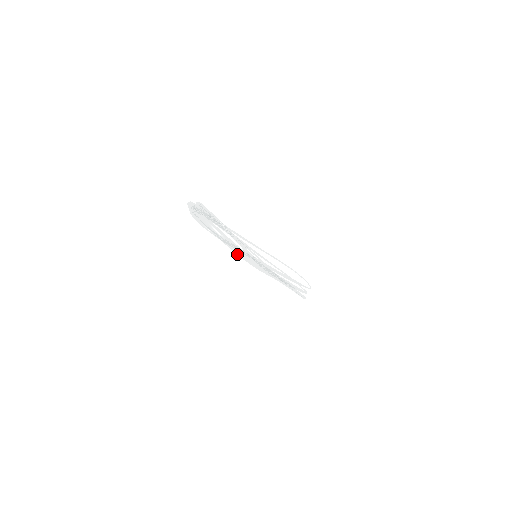
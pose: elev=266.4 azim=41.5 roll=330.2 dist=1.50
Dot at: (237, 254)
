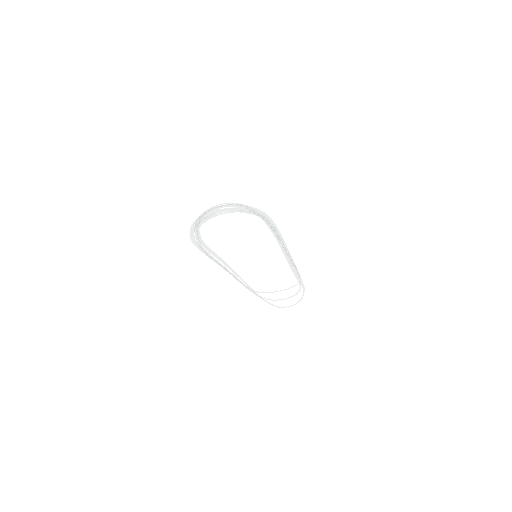
Dot at: (257, 214)
